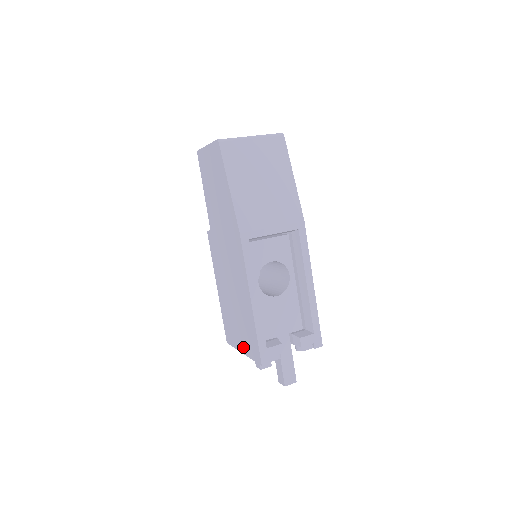
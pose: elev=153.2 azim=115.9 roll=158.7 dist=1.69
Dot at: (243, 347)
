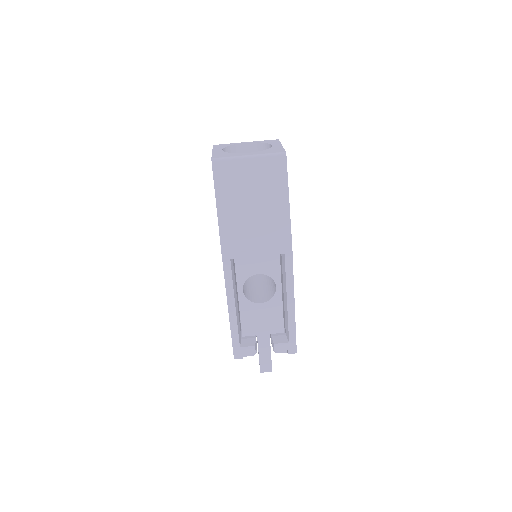
Dot at: occluded
